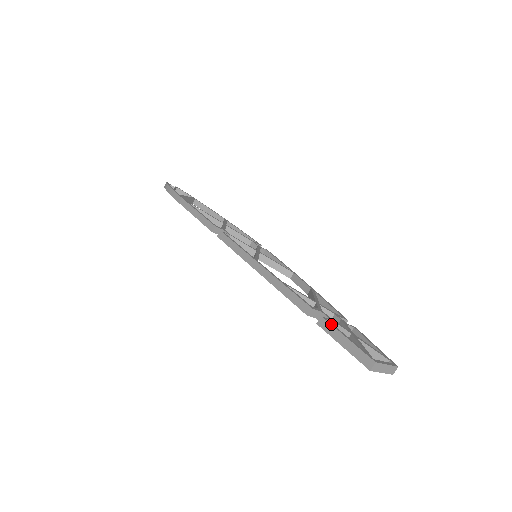
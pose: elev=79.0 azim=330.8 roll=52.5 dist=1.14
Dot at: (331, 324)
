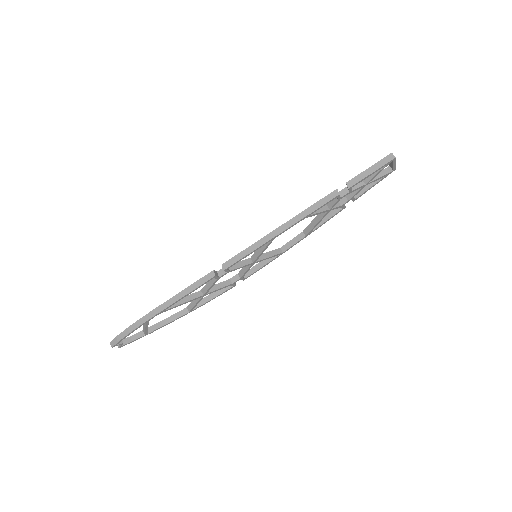
Dot at: (354, 177)
